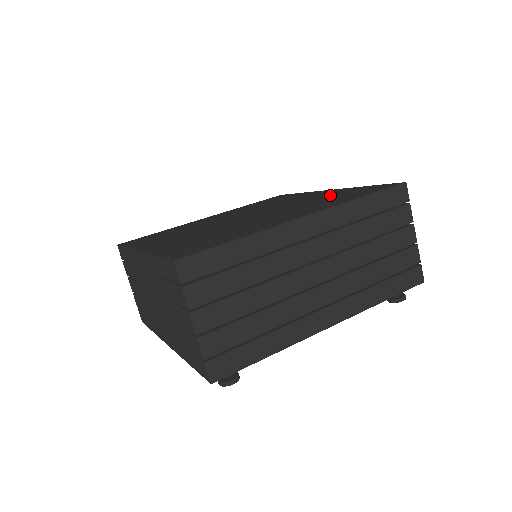
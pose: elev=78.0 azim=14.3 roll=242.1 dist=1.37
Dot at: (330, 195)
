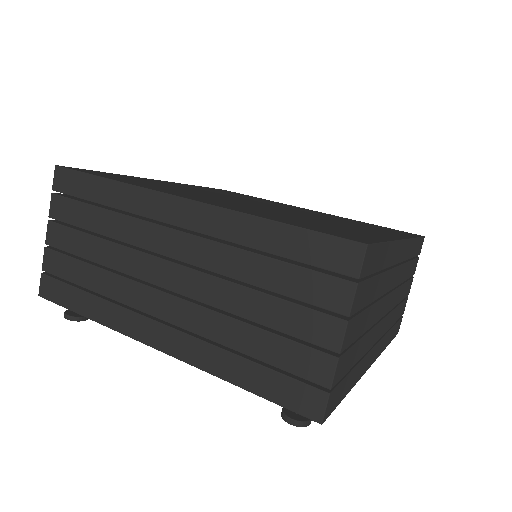
Dot at: (342, 227)
